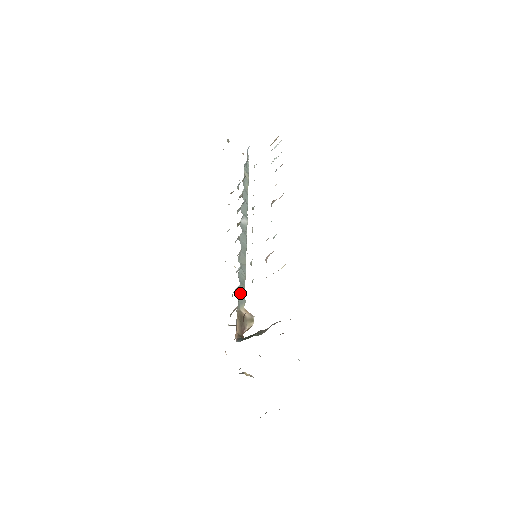
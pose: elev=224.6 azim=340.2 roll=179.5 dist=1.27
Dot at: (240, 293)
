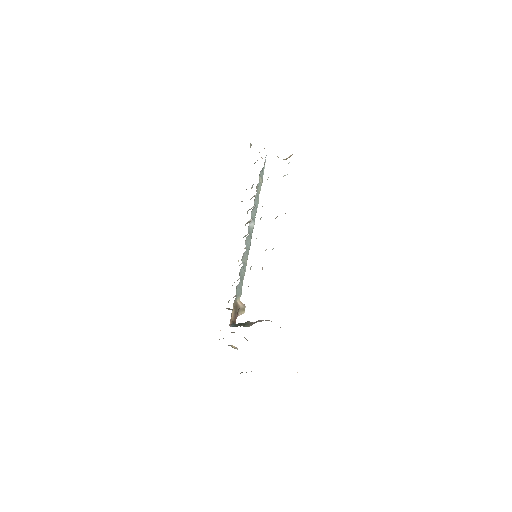
Dot at: (239, 287)
